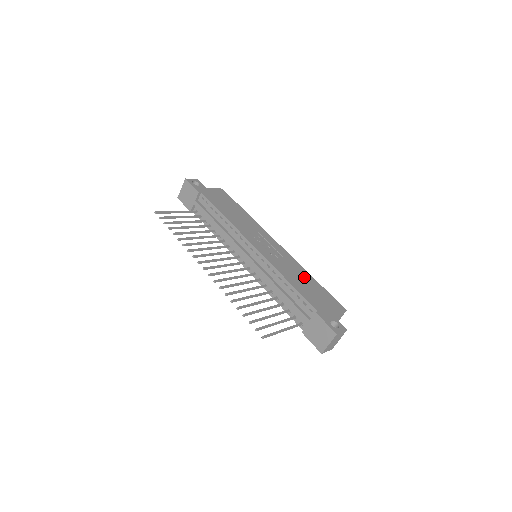
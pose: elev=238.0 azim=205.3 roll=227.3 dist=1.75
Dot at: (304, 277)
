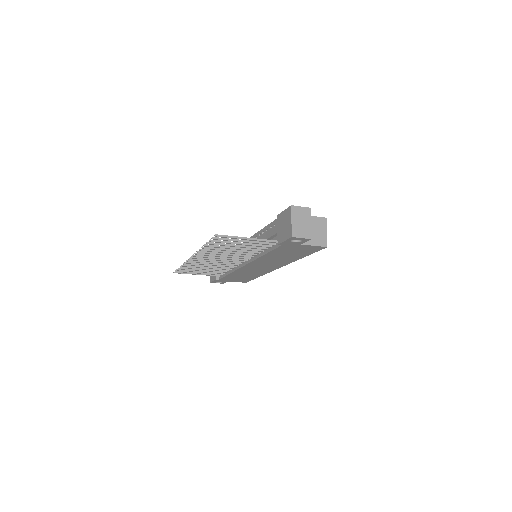
Dot at: occluded
